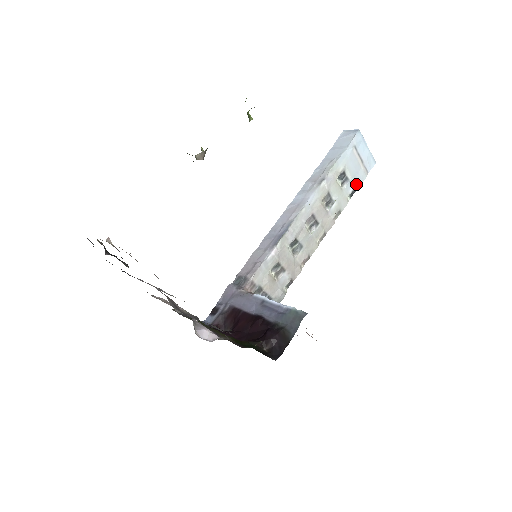
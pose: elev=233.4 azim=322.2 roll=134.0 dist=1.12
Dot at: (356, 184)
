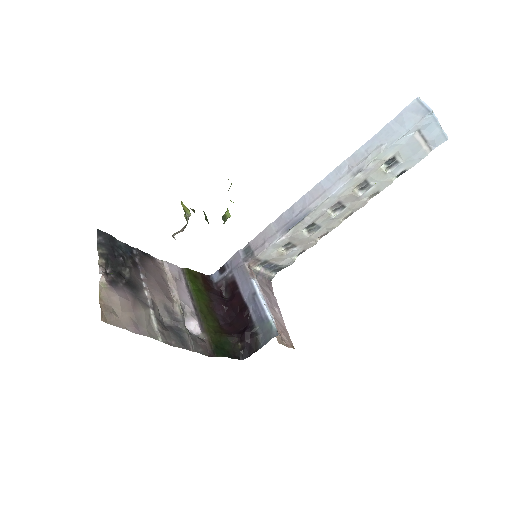
Dot at: (409, 165)
